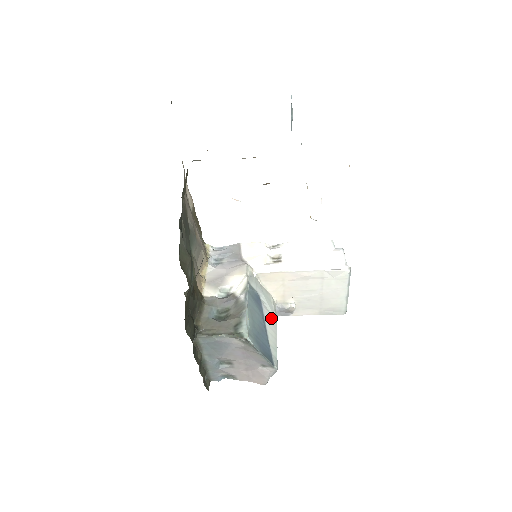
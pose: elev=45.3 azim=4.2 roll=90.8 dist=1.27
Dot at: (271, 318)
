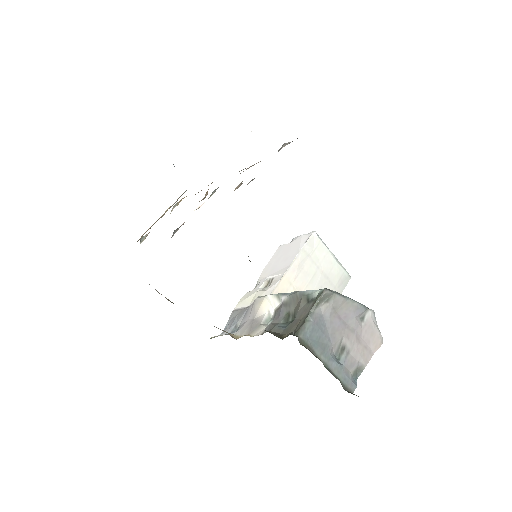
Dot at: occluded
